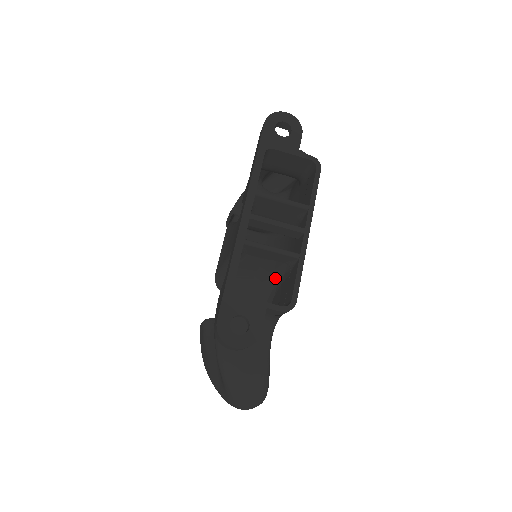
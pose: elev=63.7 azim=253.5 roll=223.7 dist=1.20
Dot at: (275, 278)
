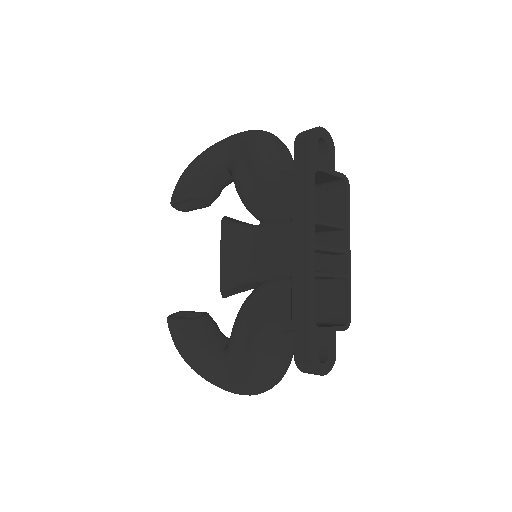
Dot at: occluded
